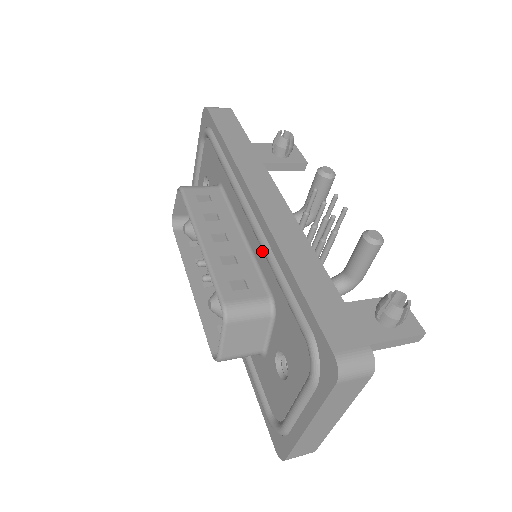
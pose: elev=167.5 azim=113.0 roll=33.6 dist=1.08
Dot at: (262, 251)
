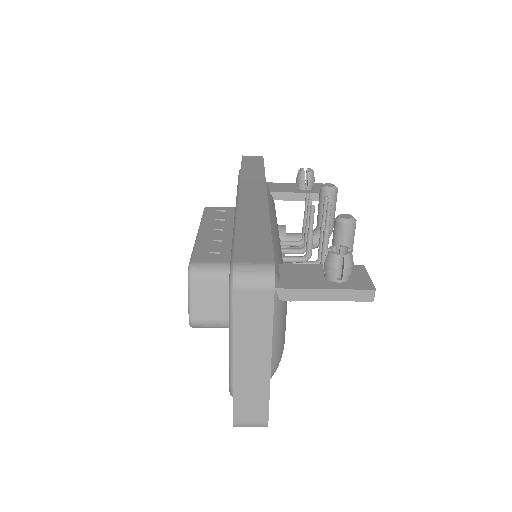
Dot at: occluded
